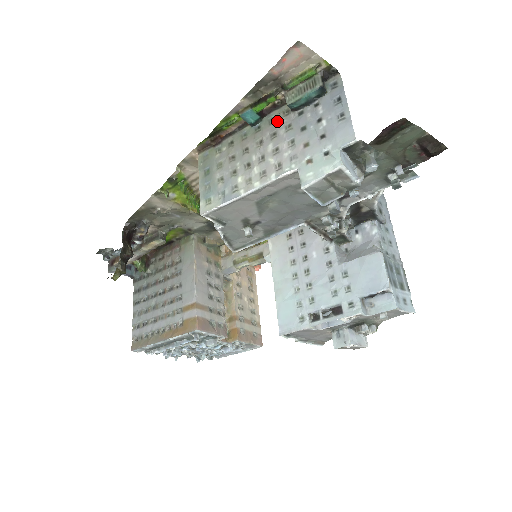
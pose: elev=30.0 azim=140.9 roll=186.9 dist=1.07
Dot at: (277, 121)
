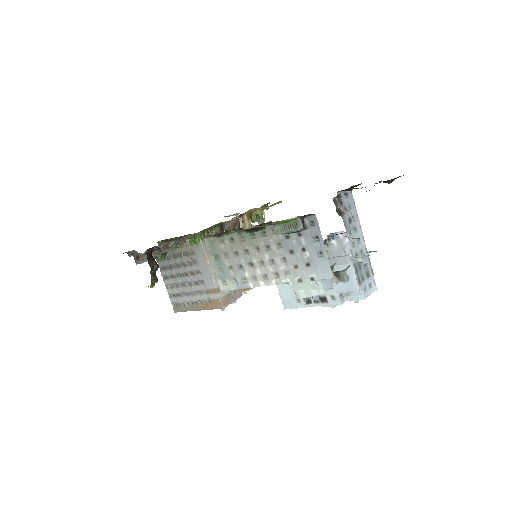
Dot at: (268, 236)
